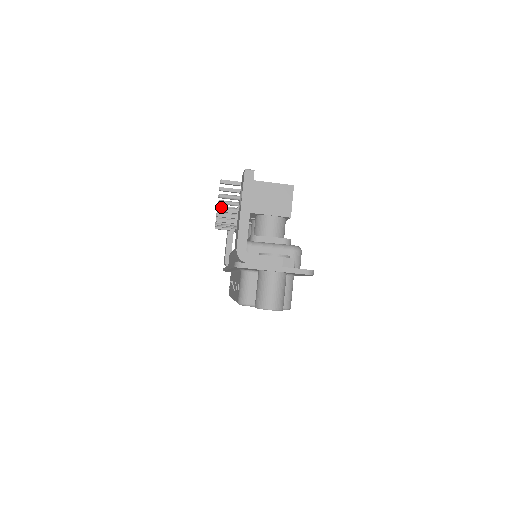
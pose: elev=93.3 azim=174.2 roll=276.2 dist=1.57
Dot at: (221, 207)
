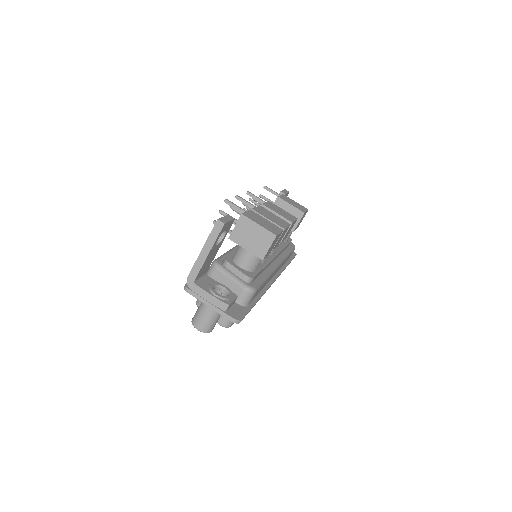
Dot at: occluded
